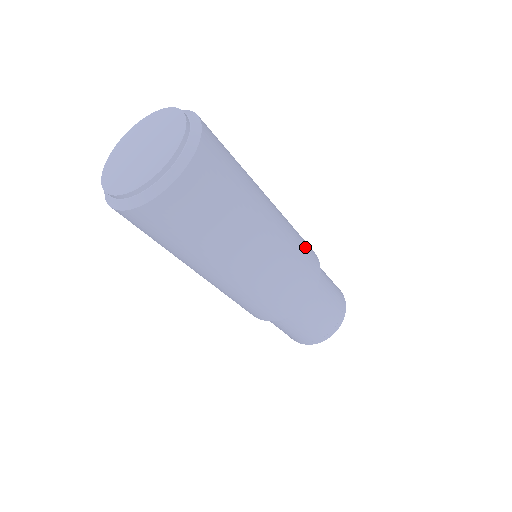
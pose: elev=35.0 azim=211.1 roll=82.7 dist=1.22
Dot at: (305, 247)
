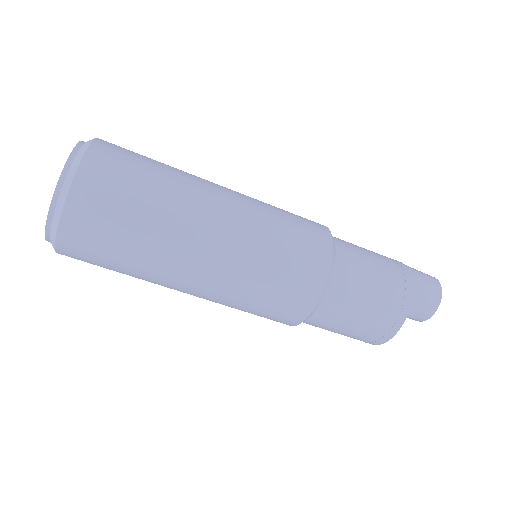
Dot at: (289, 267)
